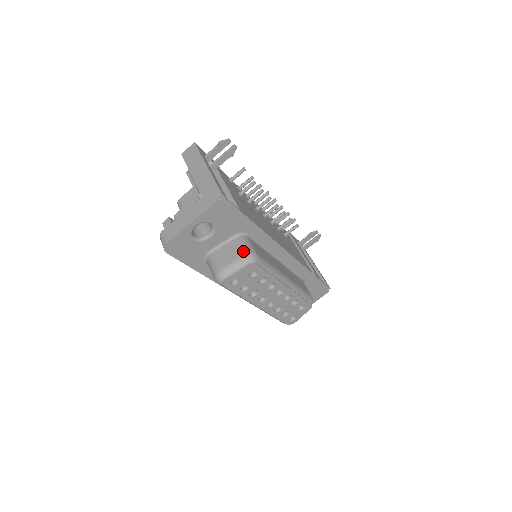
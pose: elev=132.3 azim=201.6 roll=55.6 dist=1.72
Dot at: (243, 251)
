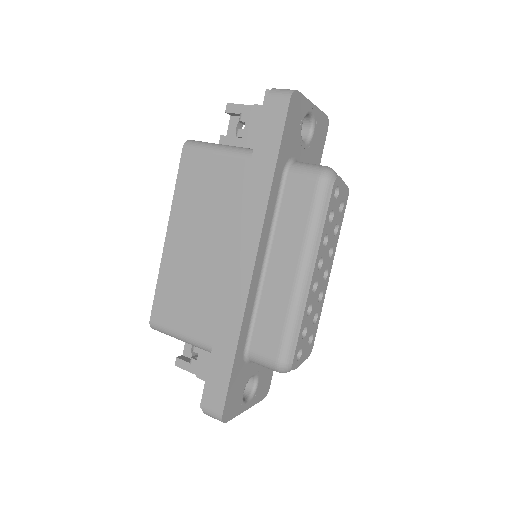
Dot at: occluded
